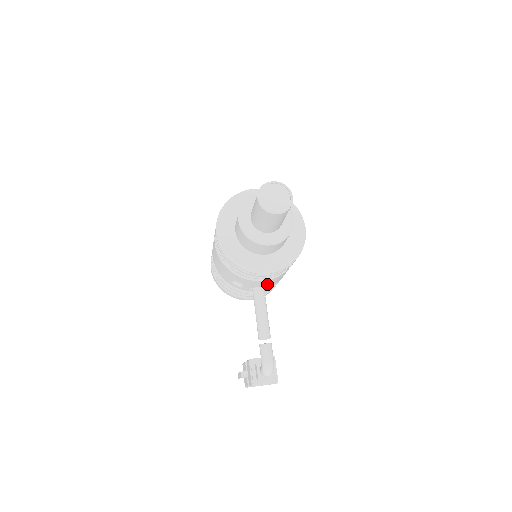
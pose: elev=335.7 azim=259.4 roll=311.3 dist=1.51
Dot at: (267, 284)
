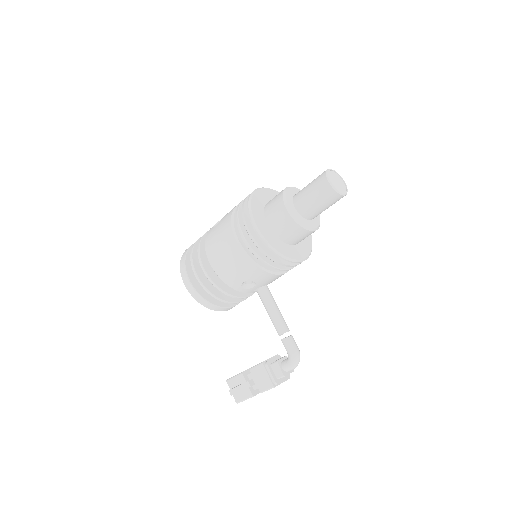
Dot at: occluded
